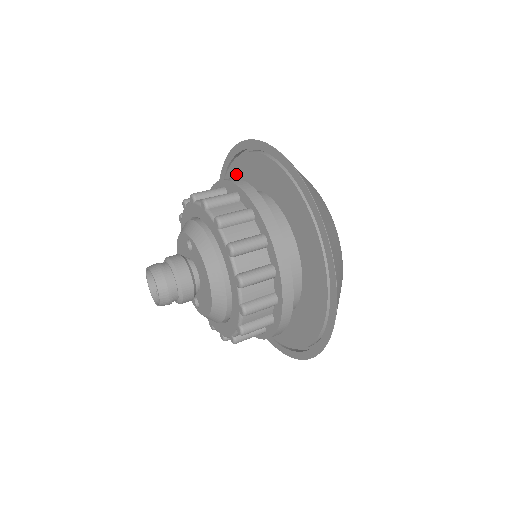
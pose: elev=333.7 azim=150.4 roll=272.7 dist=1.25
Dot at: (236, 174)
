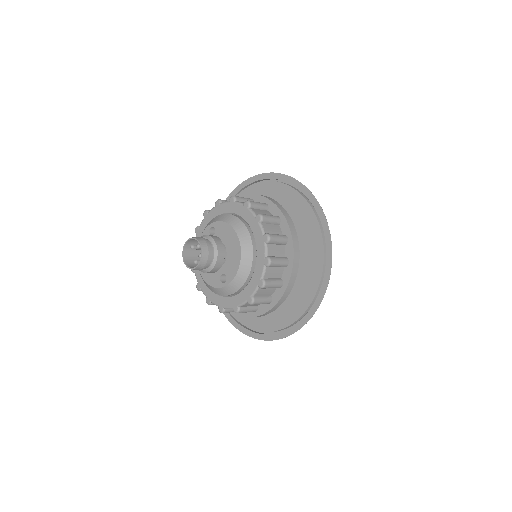
Dot at: occluded
